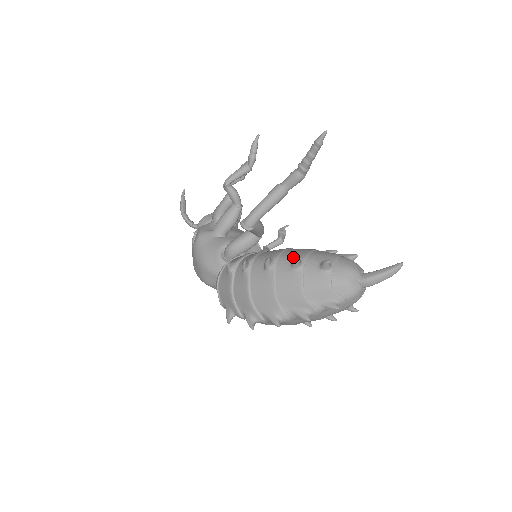
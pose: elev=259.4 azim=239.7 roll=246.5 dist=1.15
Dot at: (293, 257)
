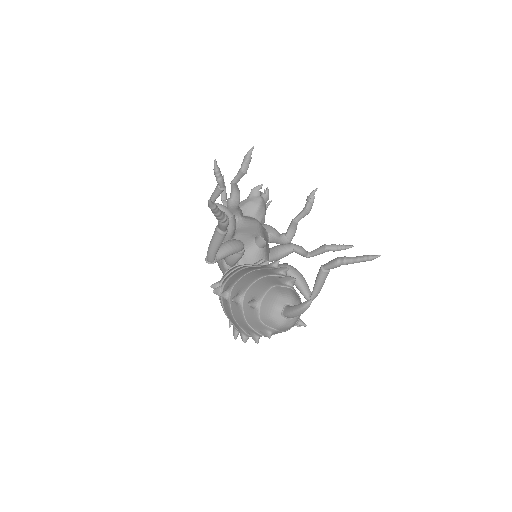
Dot at: (238, 291)
